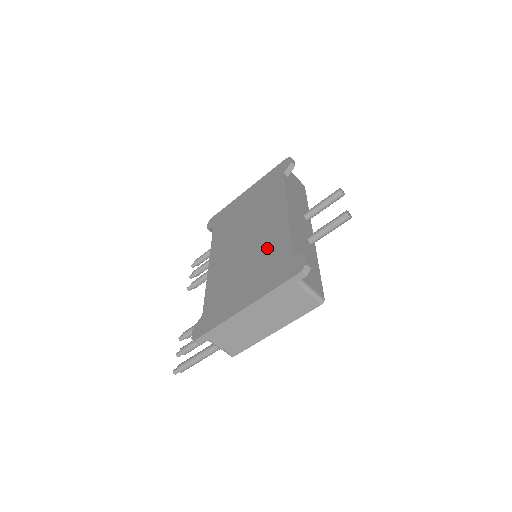
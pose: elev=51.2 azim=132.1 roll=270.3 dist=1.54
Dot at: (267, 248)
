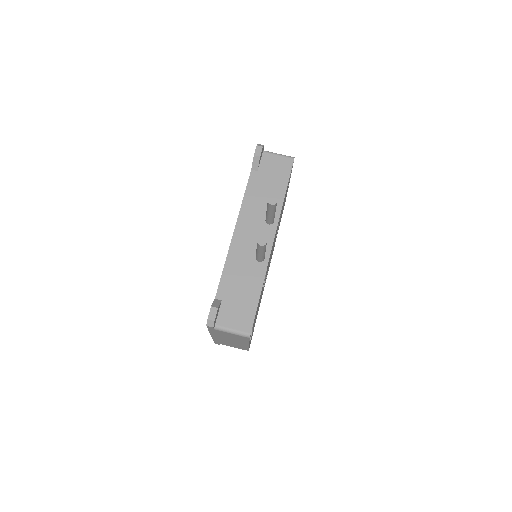
Dot at: occluded
